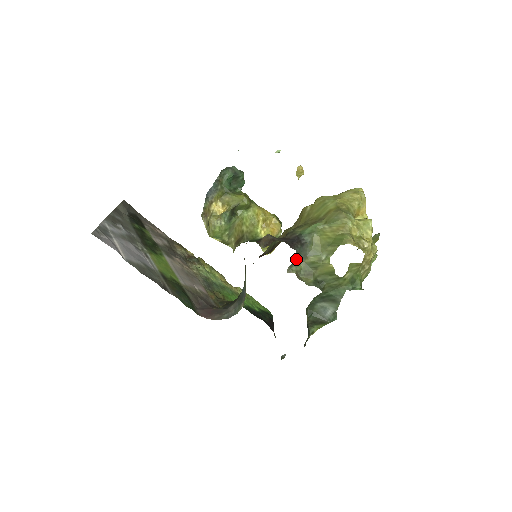
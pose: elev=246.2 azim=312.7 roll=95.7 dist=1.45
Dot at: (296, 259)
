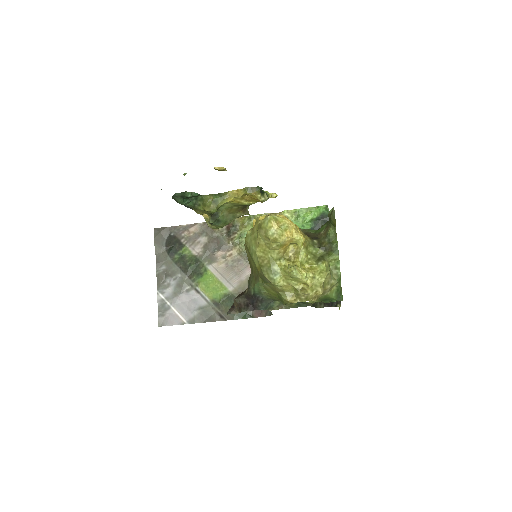
Dot at: (268, 306)
